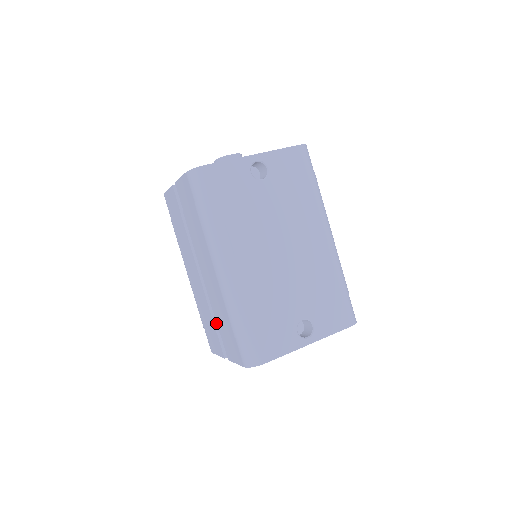
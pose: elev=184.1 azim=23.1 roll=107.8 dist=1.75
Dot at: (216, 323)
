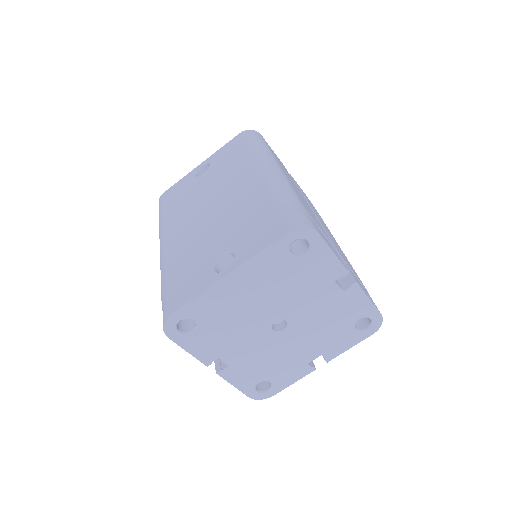
Dot at: occluded
